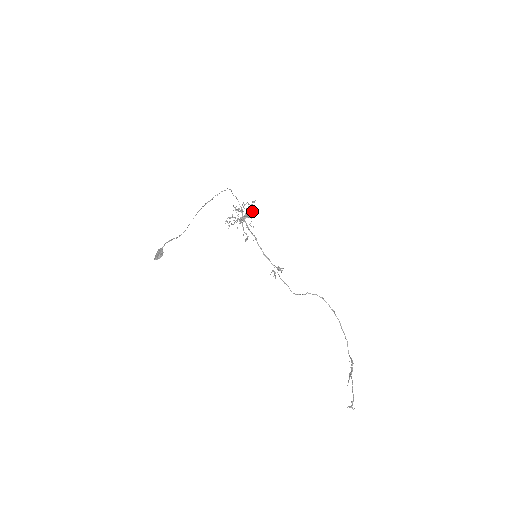
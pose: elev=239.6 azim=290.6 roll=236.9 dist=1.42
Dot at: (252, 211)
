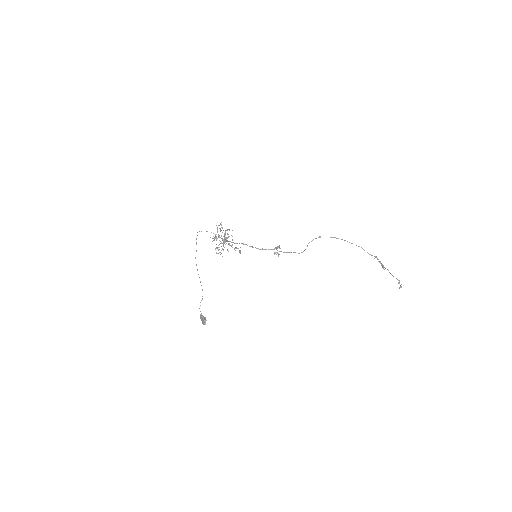
Dot at: occluded
